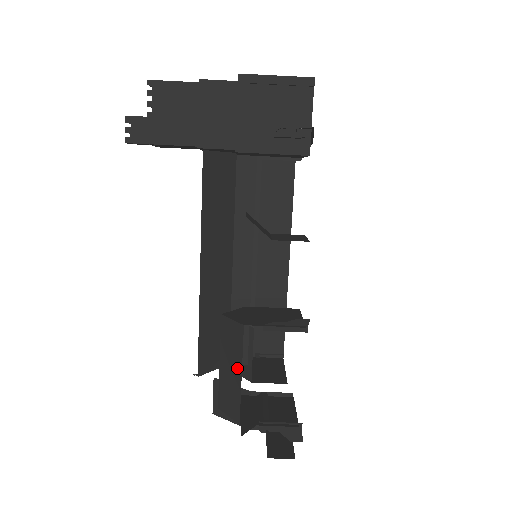
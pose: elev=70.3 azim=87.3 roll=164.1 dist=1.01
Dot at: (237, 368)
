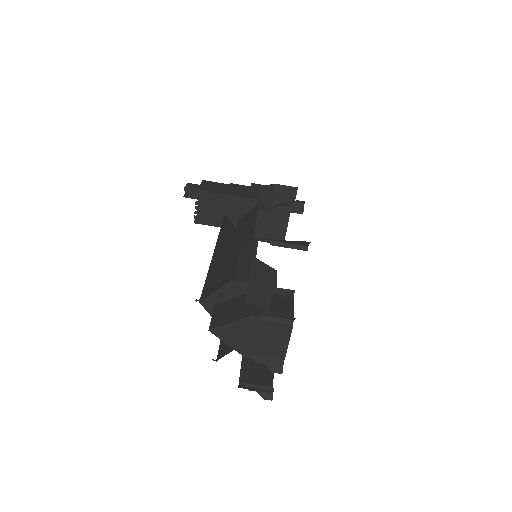
Dot at: (252, 222)
